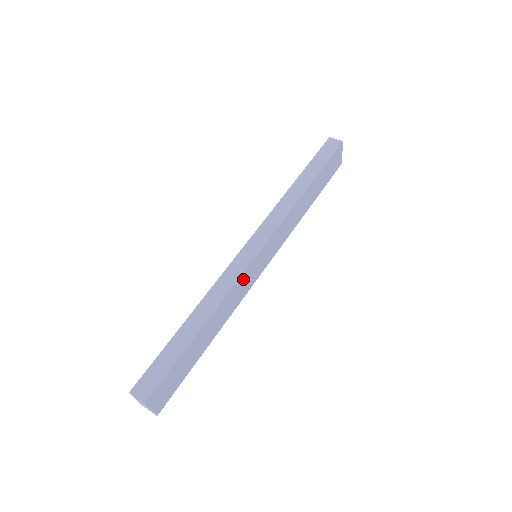
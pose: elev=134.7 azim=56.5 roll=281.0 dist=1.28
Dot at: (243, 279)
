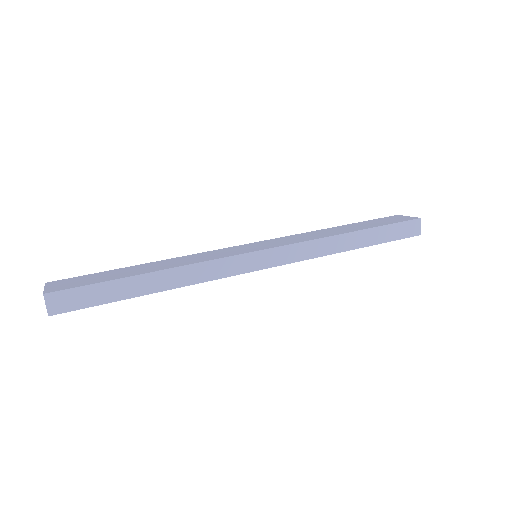
Dot at: occluded
